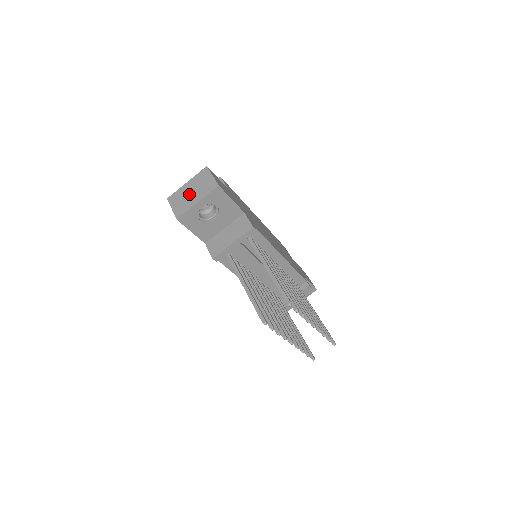
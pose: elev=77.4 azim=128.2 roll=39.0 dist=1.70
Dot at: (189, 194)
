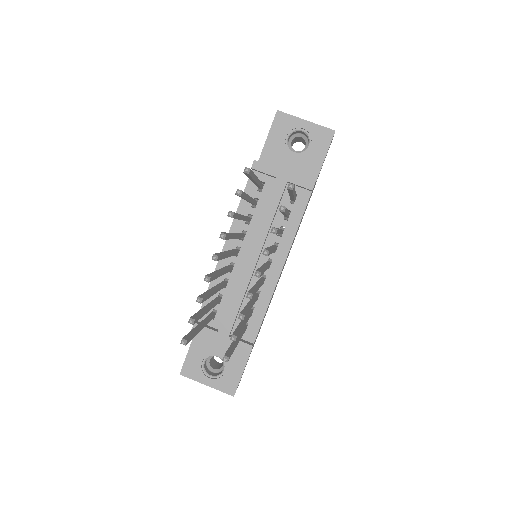
Dot at: occluded
